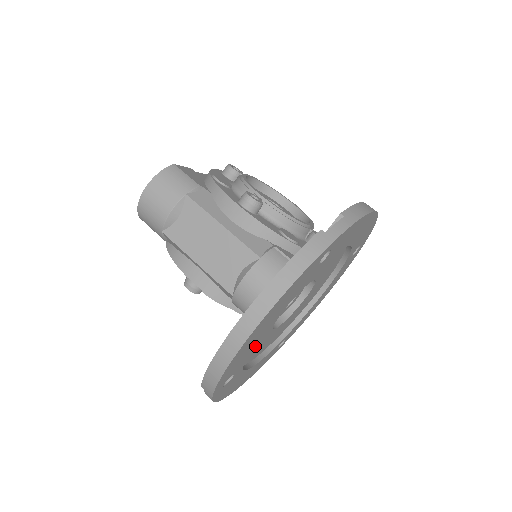
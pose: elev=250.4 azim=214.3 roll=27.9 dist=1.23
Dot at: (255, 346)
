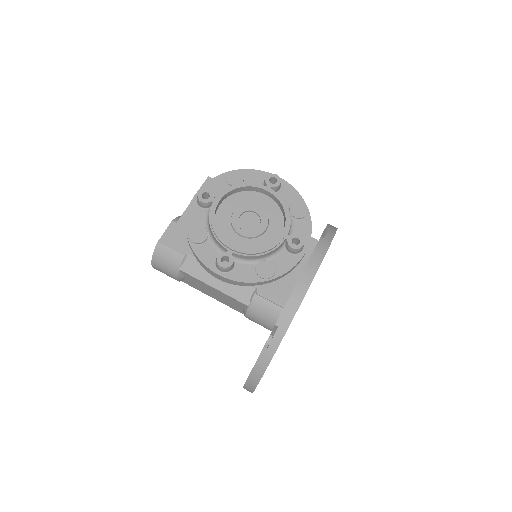
Dot at: occluded
